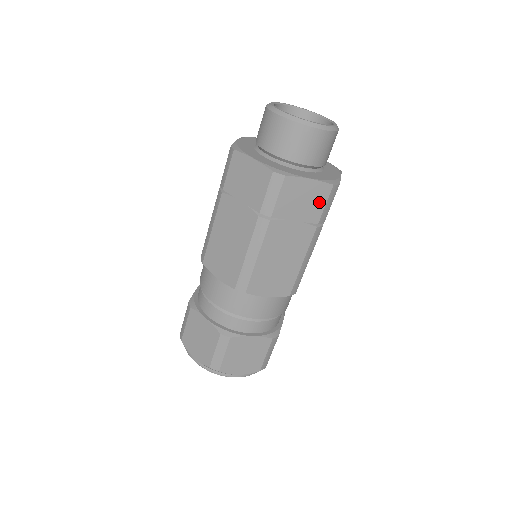
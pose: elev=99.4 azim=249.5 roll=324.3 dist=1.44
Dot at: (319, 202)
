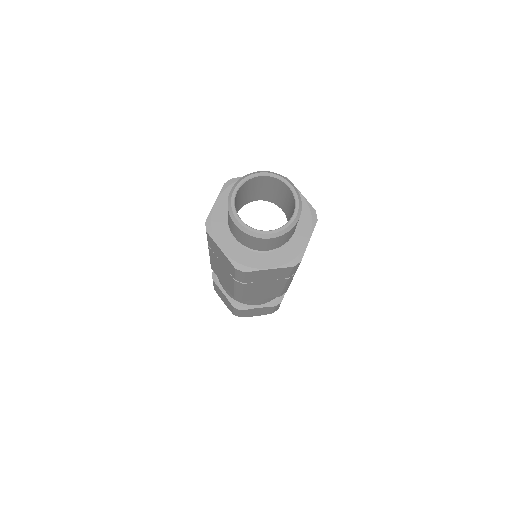
Dot at: occluded
